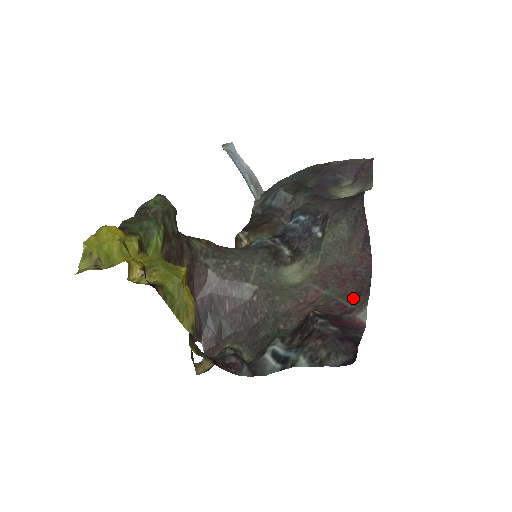
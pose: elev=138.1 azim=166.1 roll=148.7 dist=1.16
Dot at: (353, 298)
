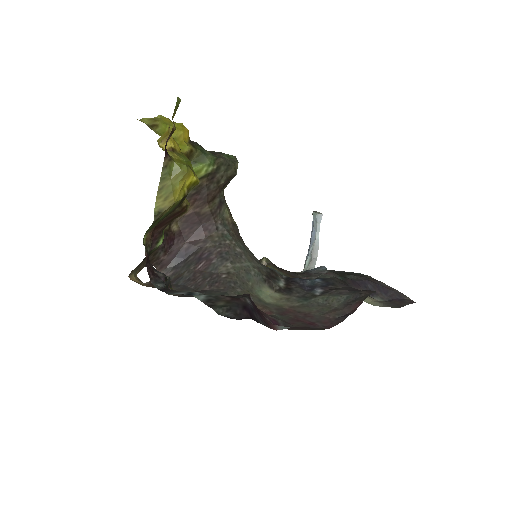
Dot at: (291, 326)
